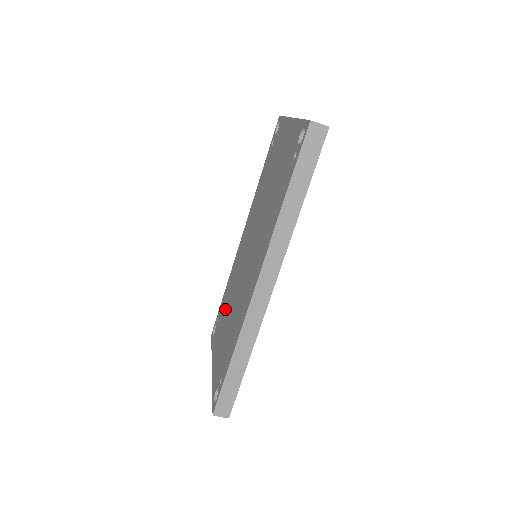
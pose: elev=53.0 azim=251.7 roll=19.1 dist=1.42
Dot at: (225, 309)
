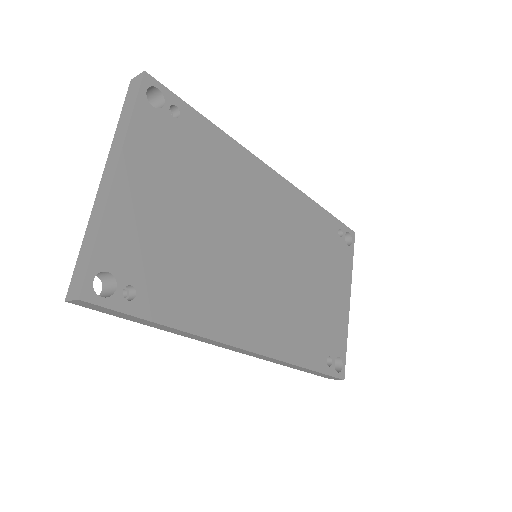
Dot at: occluded
